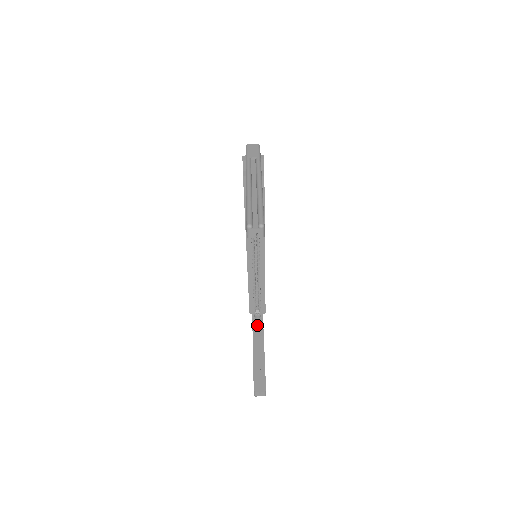
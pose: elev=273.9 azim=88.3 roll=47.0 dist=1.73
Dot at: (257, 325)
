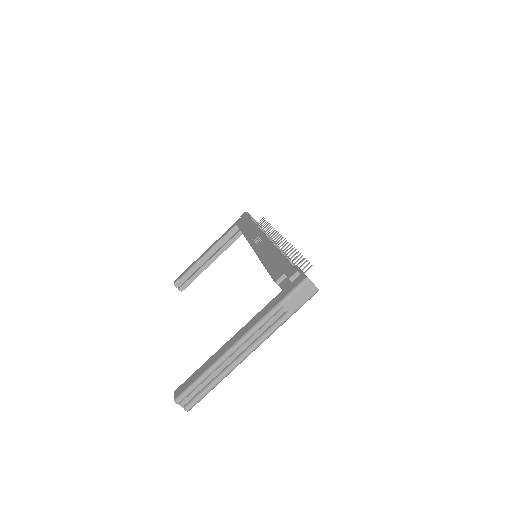
Dot at: (235, 230)
